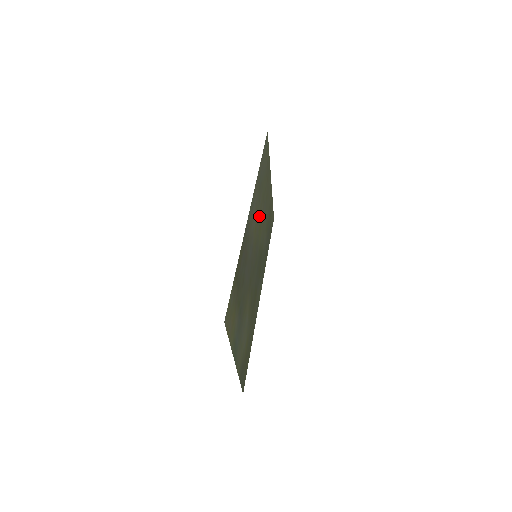
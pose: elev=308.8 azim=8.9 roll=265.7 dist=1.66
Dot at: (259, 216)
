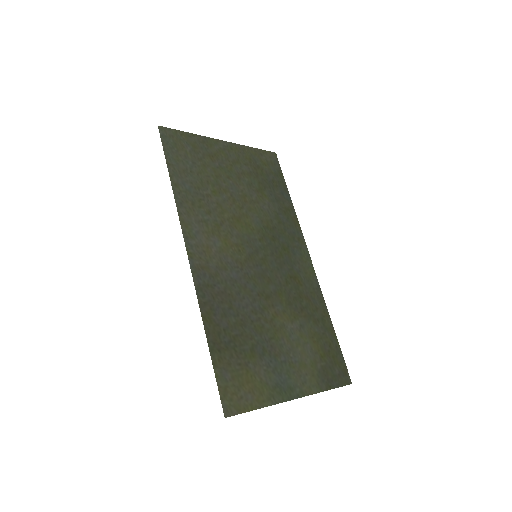
Dot at: (225, 217)
